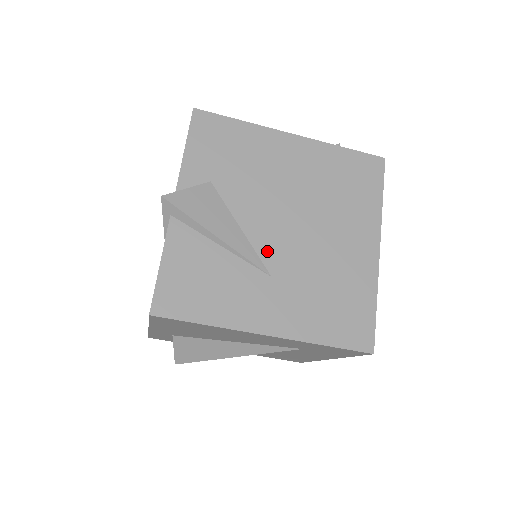
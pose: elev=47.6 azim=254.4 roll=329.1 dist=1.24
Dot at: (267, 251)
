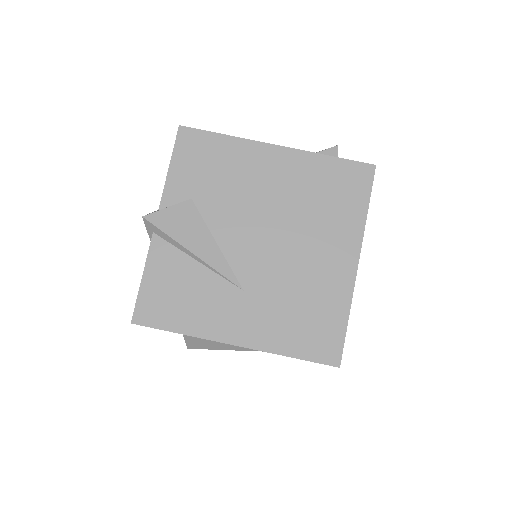
Dot at: (241, 266)
